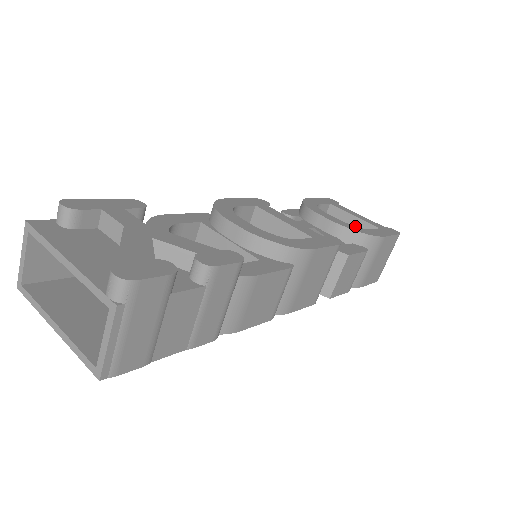
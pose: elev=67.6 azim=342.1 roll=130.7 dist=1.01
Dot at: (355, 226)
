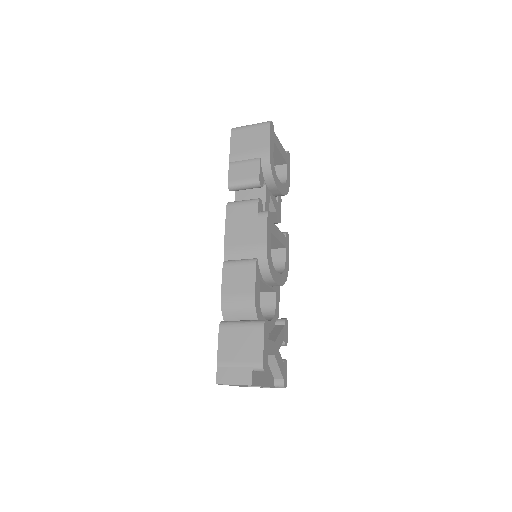
Dot at: (285, 184)
